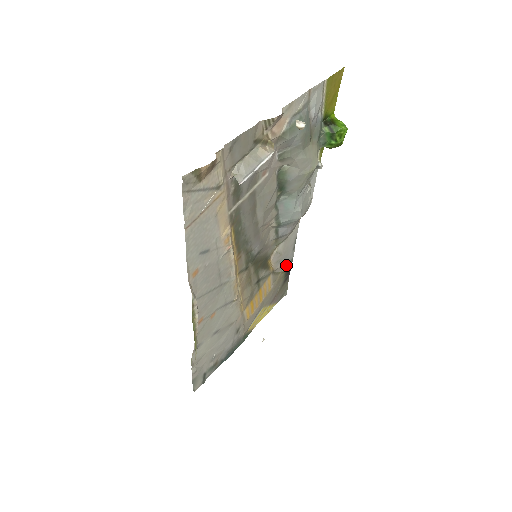
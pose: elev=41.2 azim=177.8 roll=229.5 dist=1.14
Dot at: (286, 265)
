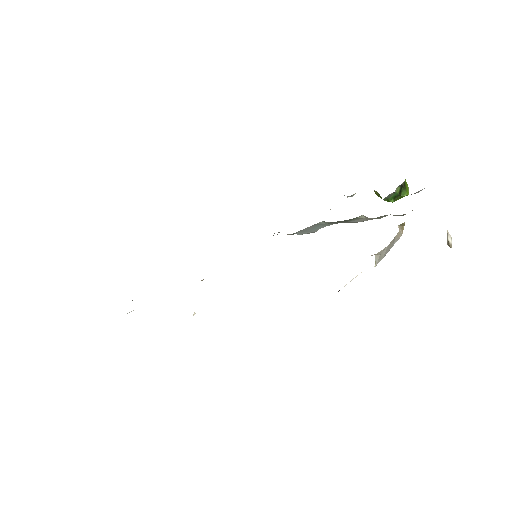
Dot at: occluded
